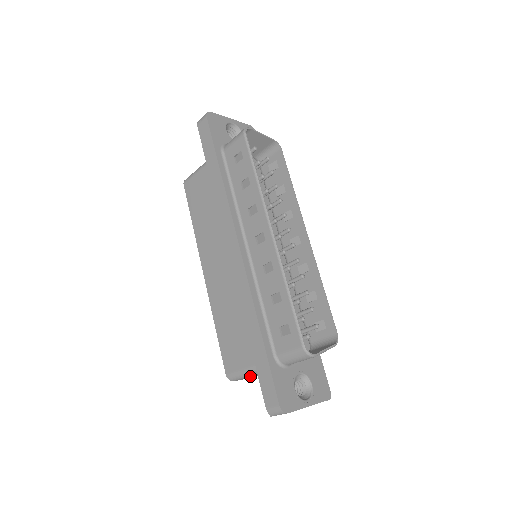
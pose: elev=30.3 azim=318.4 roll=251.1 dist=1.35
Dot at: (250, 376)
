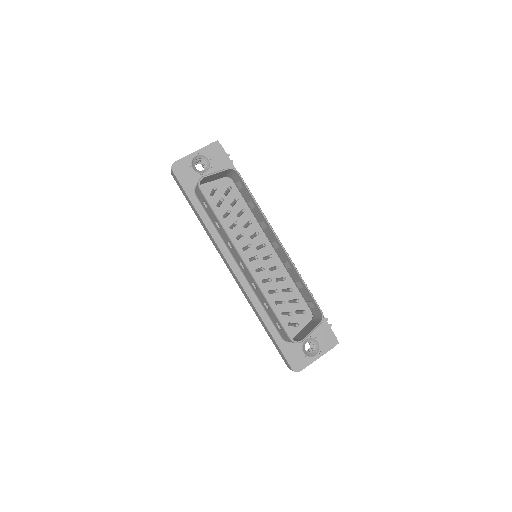
Dot at: occluded
